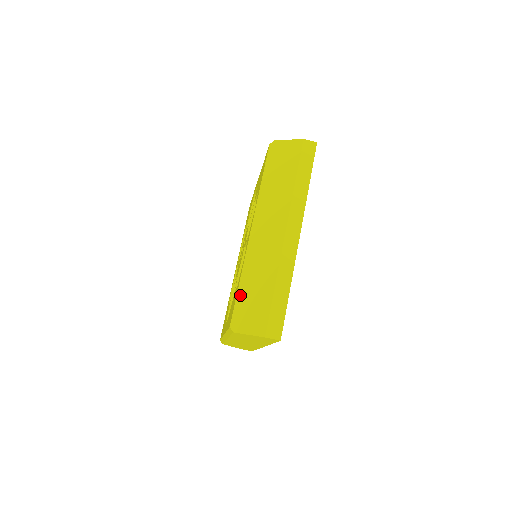
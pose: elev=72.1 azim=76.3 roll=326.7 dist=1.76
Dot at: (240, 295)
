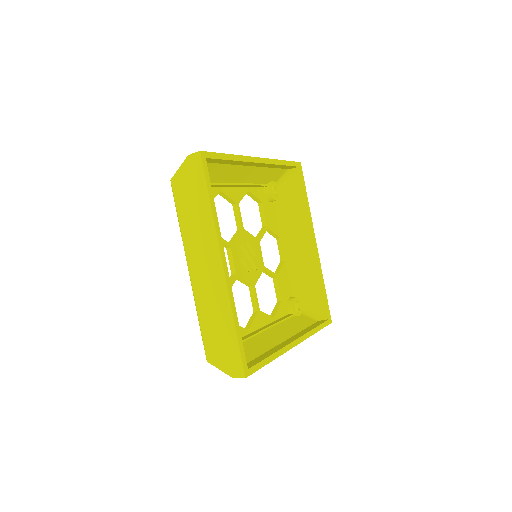
Dot at: occluded
